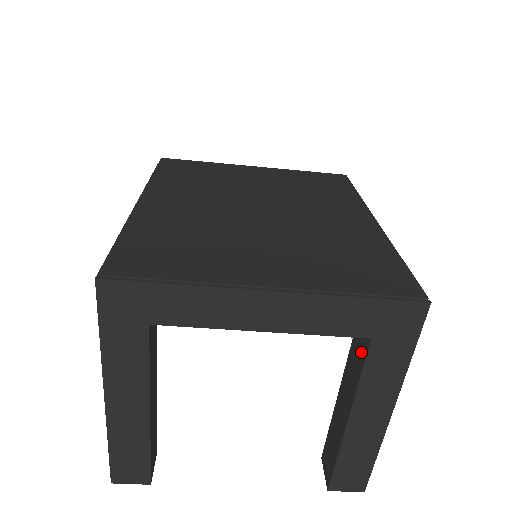
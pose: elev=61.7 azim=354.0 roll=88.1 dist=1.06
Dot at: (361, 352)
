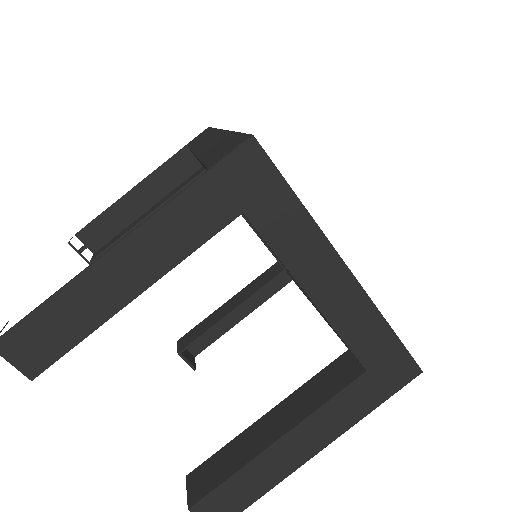
Dot at: (339, 380)
